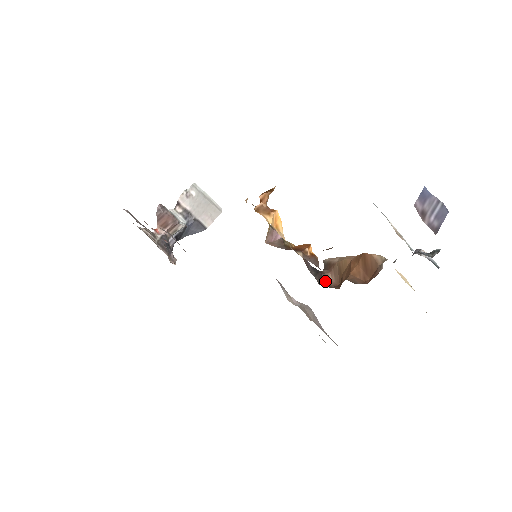
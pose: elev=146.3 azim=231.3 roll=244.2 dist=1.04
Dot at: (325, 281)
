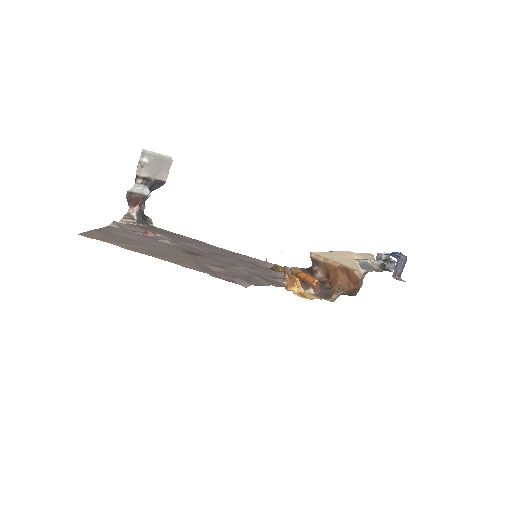
Dot at: (316, 274)
